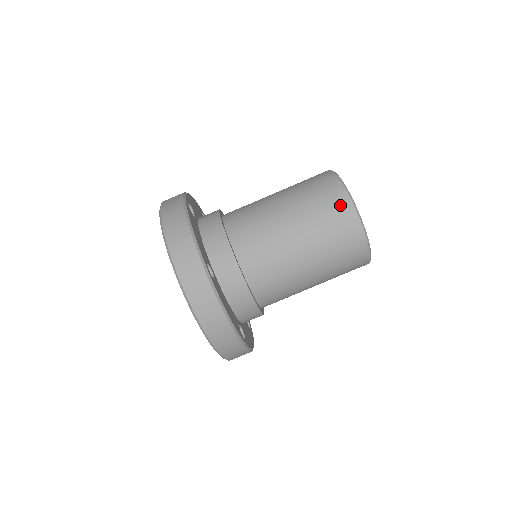
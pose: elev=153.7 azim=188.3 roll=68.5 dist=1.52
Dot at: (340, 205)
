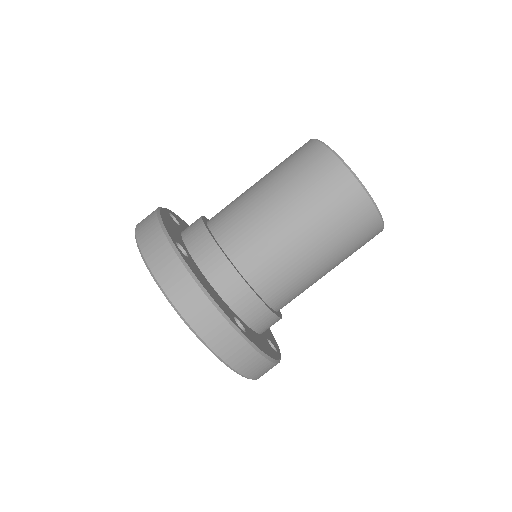
Dot at: (314, 154)
